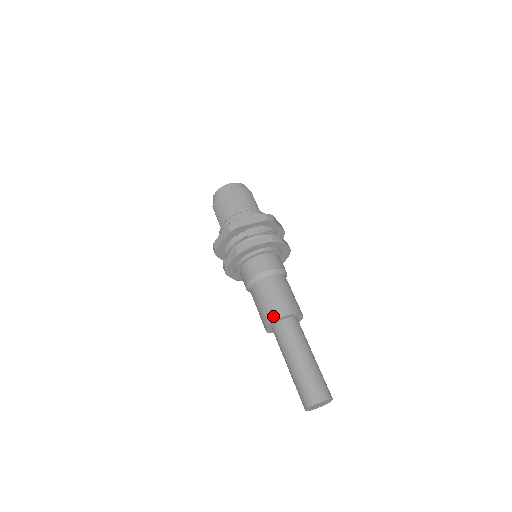
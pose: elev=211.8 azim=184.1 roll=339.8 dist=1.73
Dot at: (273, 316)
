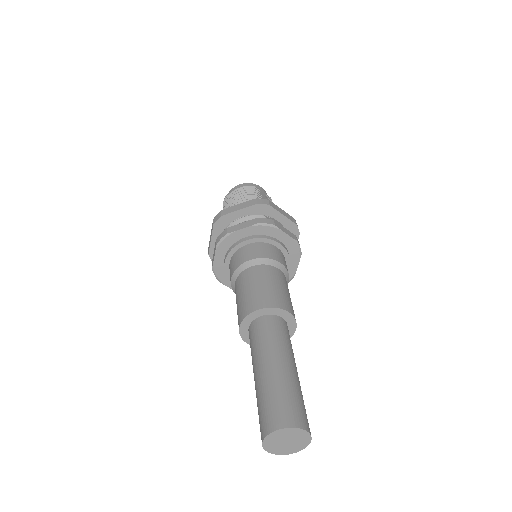
Dot at: (270, 302)
